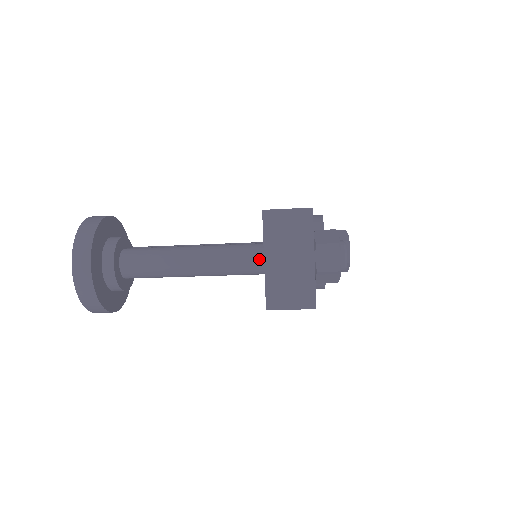
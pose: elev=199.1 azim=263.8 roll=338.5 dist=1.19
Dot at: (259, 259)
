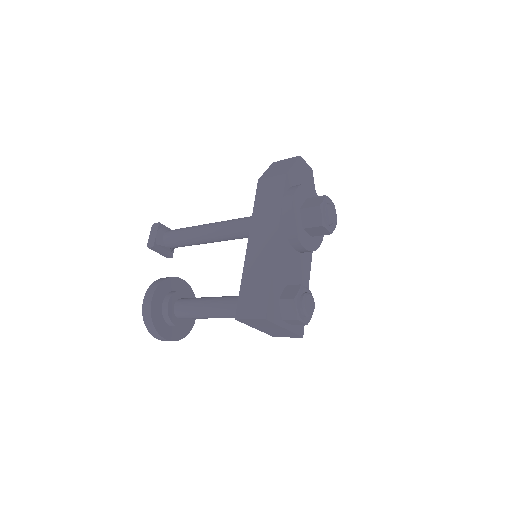
Dot at: occluded
